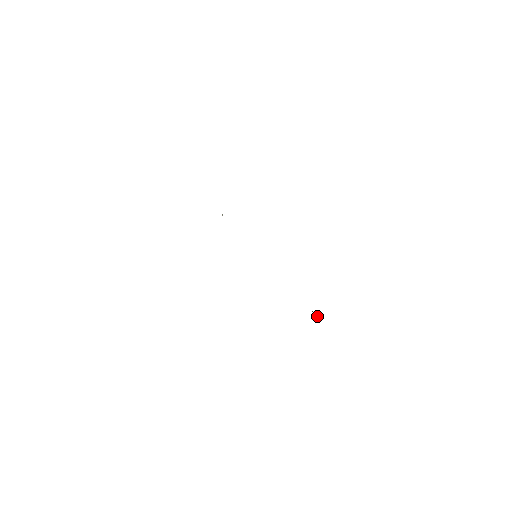
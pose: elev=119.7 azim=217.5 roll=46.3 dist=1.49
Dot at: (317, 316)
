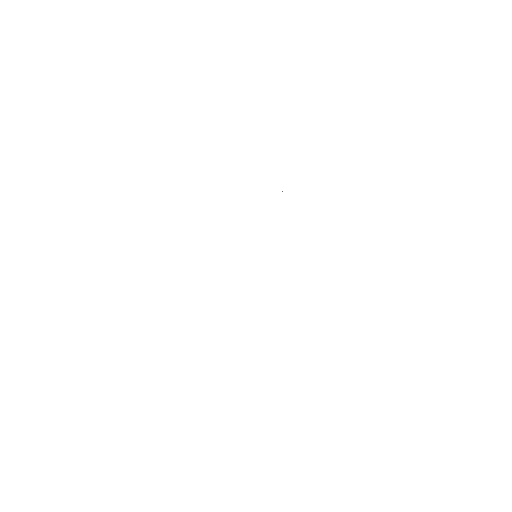
Dot at: occluded
